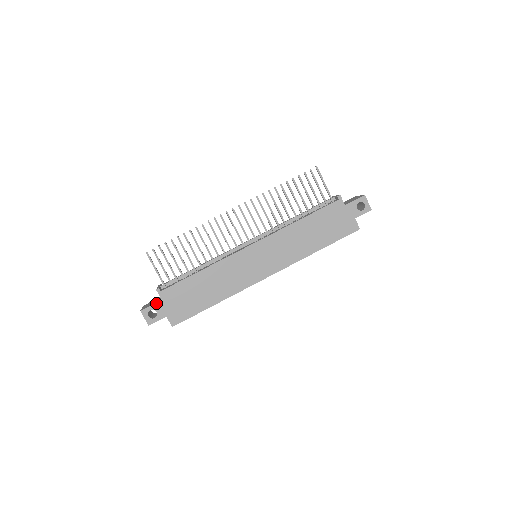
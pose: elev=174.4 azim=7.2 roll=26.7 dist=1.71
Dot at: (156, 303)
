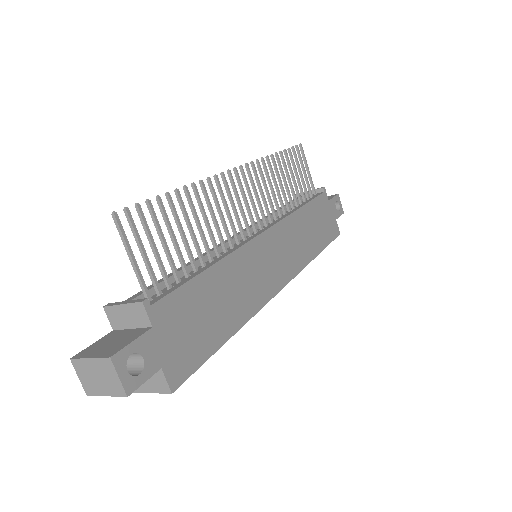
Dot at: (142, 335)
